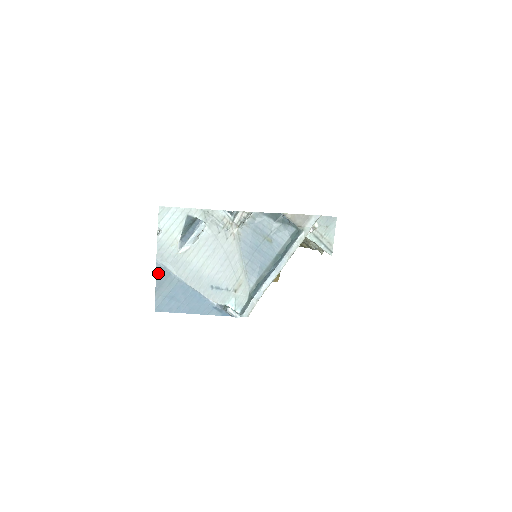
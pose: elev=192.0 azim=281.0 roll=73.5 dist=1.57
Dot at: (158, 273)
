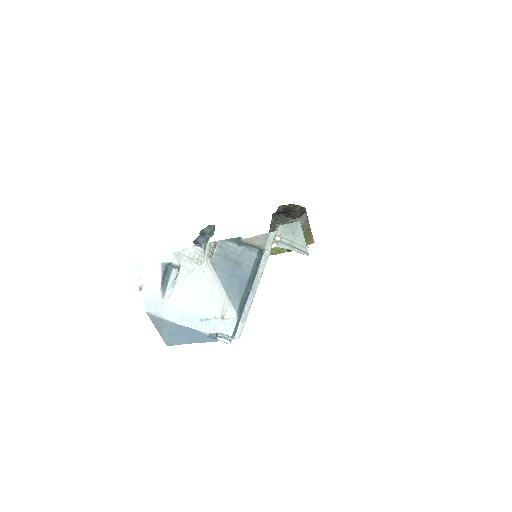
Dot at: (153, 321)
